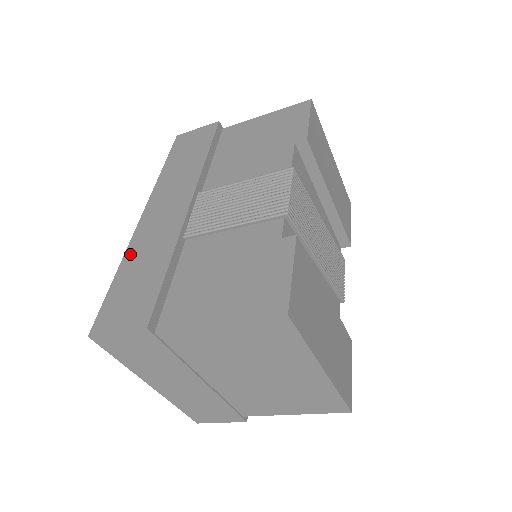
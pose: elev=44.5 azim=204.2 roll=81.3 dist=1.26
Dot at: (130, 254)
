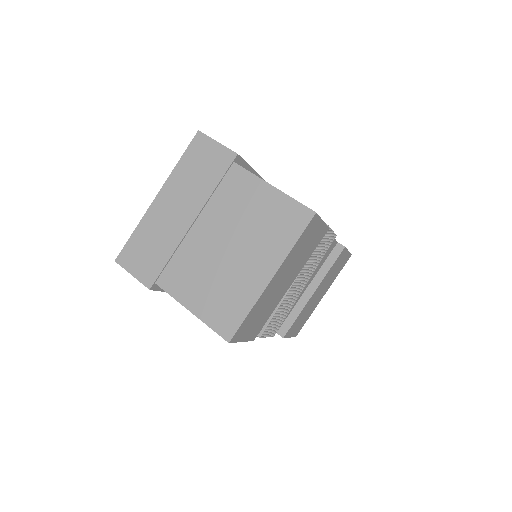
Dot at: occluded
